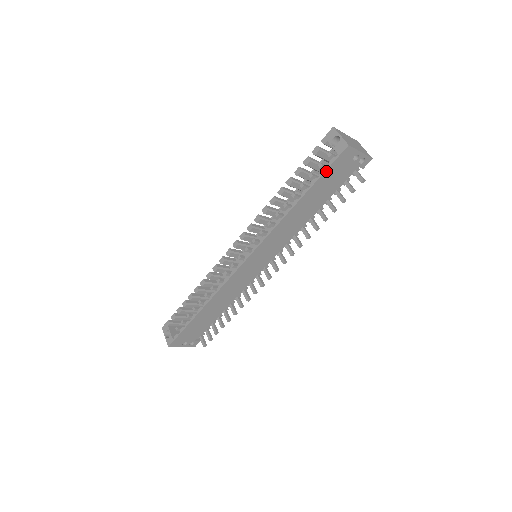
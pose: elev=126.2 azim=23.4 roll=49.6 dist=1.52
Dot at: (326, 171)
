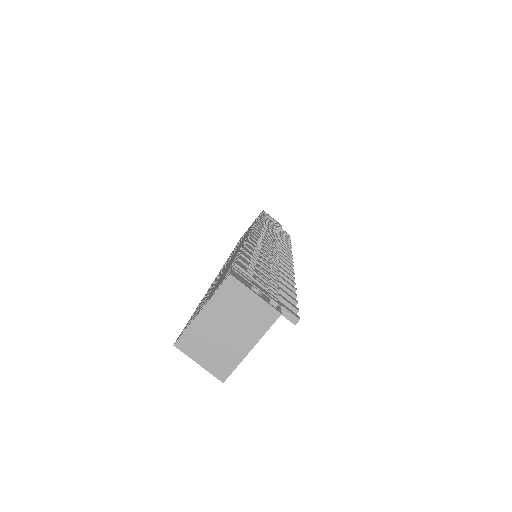
Dot at: occluded
